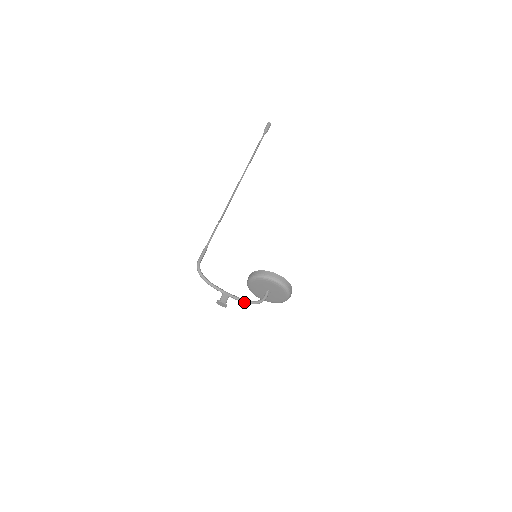
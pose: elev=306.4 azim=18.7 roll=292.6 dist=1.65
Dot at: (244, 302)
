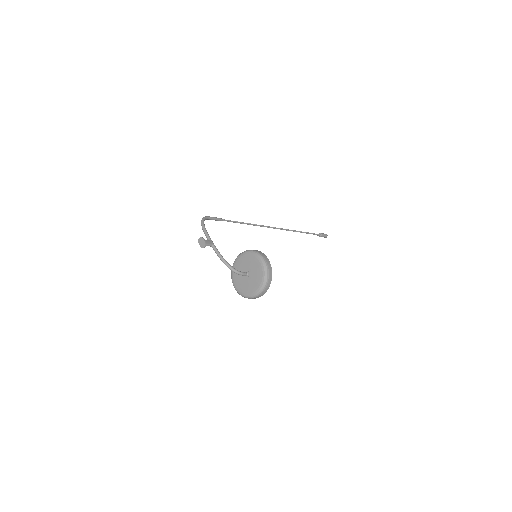
Dot at: (221, 258)
